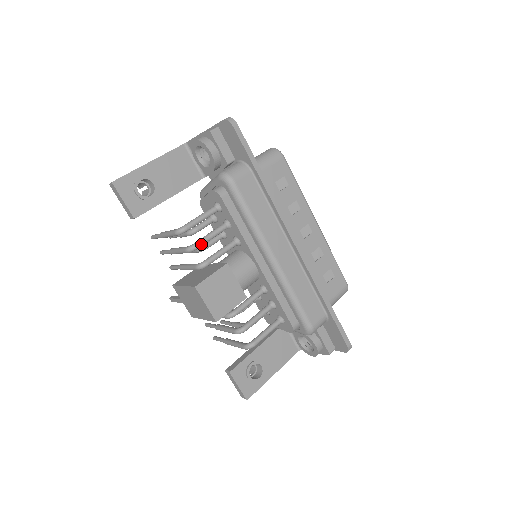
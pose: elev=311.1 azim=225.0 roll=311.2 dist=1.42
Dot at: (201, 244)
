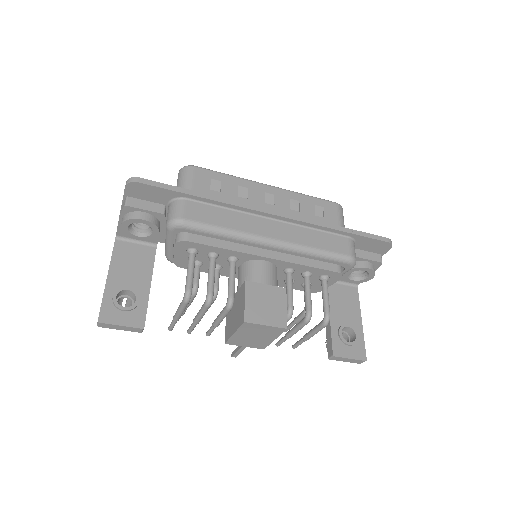
Dot at: (212, 289)
